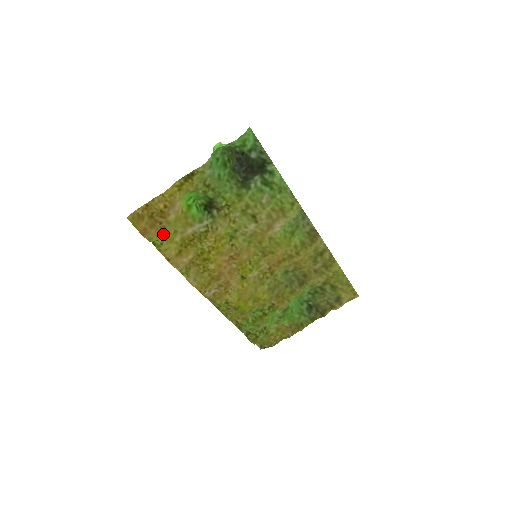
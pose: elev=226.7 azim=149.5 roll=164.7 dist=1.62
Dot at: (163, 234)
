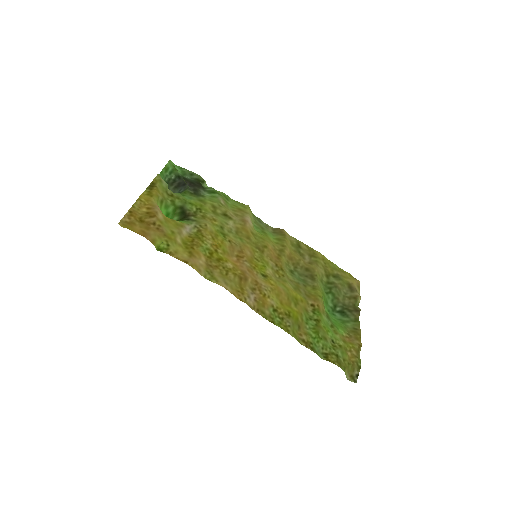
Dot at: (163, 235)
